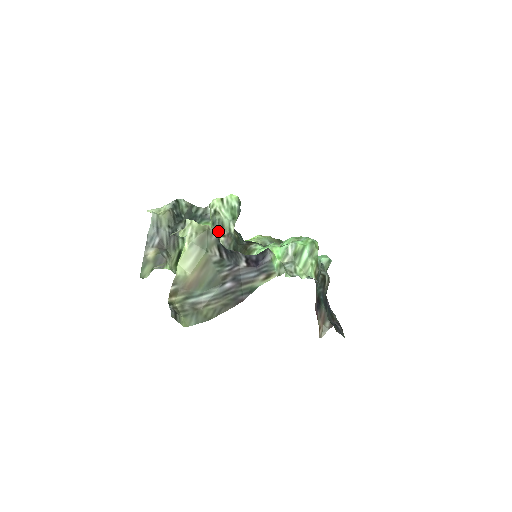
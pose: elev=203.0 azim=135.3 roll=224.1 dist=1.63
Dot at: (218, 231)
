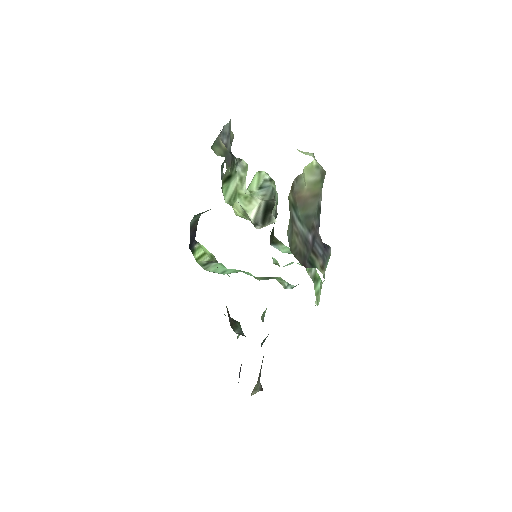
Dot at: (269, 196)
